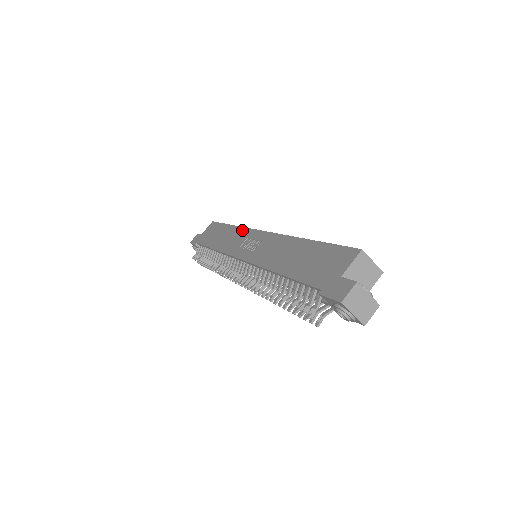
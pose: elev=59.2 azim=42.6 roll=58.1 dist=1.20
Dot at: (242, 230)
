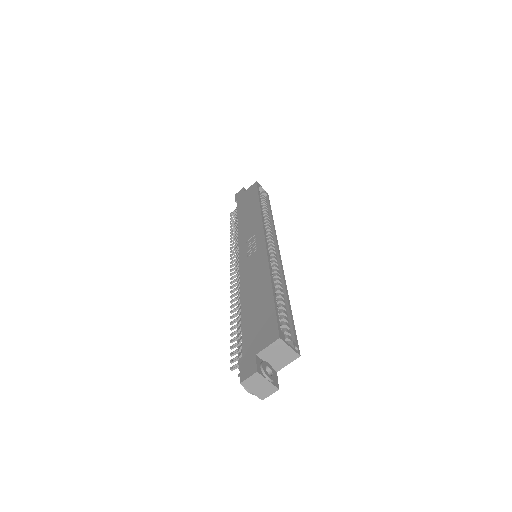
Dot at: (258, 219)
